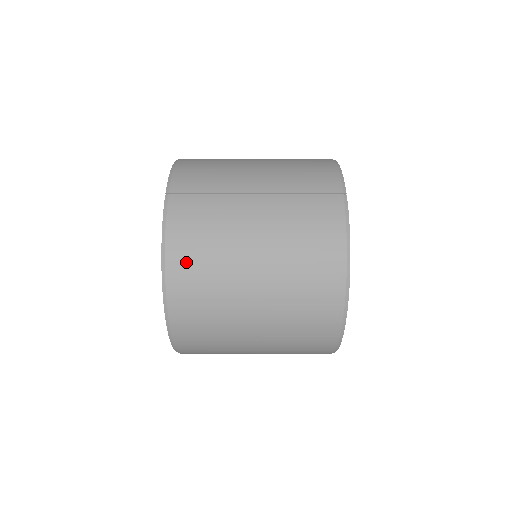
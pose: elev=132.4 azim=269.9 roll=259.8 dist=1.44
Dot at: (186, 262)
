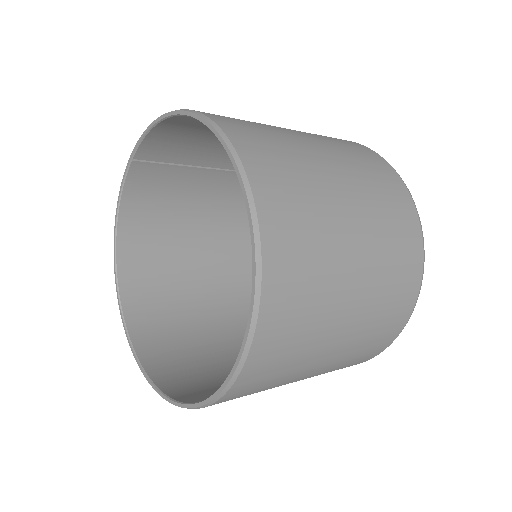
Dot at: occluded
